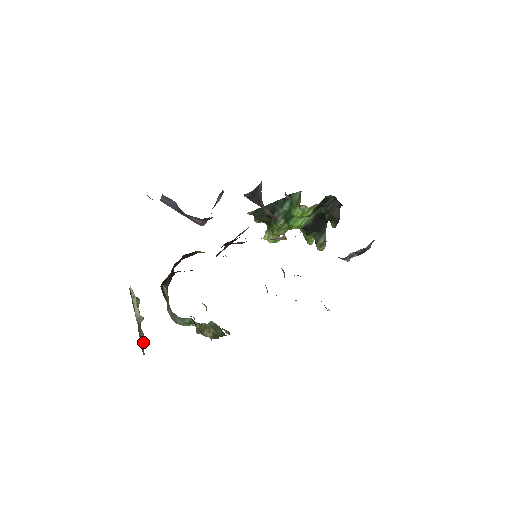
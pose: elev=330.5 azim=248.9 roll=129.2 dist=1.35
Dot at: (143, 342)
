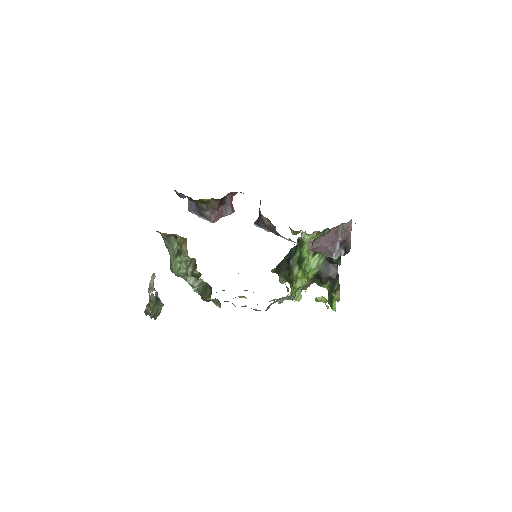
Dot at: (149, 310)
